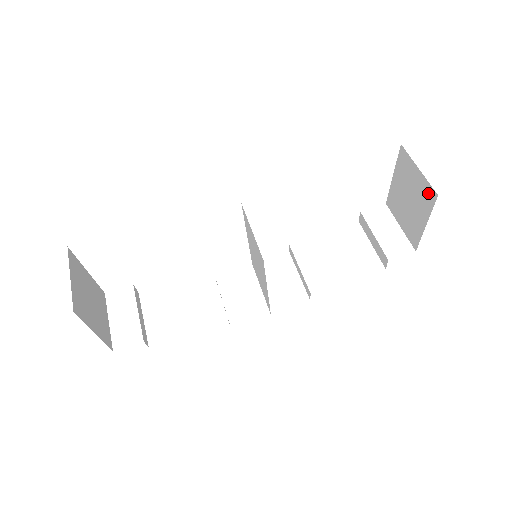
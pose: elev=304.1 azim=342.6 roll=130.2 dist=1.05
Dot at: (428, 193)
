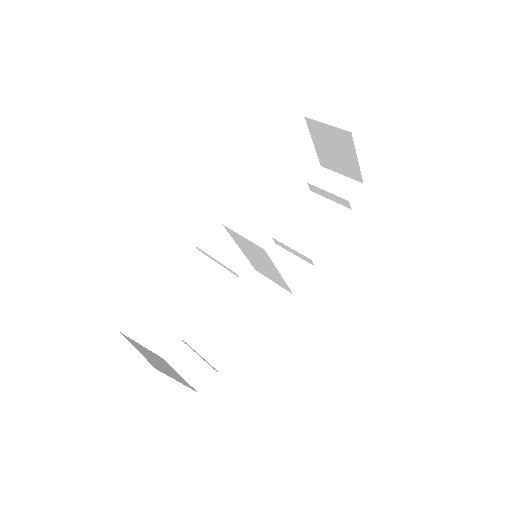
Dot at: (344, 136)
